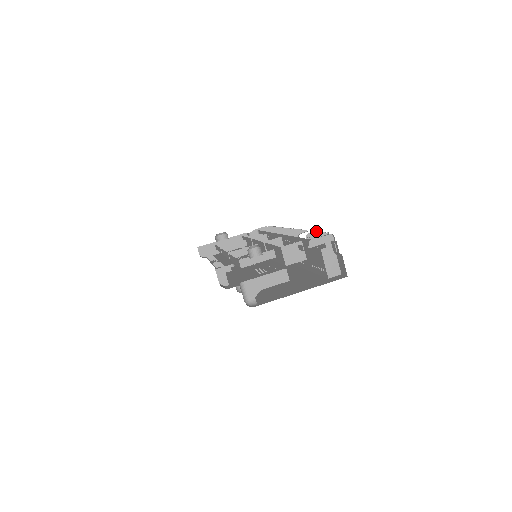
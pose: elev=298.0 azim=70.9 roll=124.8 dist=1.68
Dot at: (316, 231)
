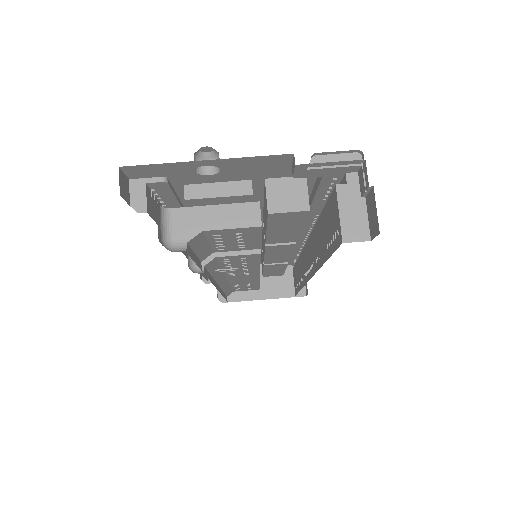
Dot at: occluded
